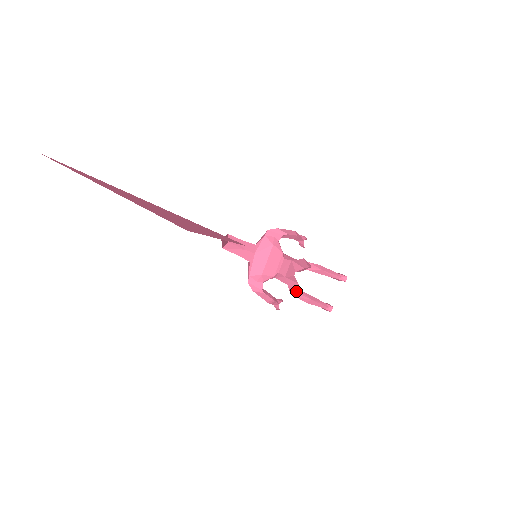
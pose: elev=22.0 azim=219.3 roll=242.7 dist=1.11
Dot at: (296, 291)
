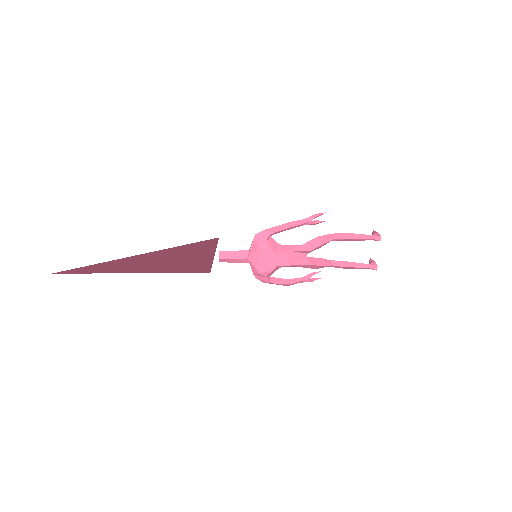
Dot at: (318, 267)
